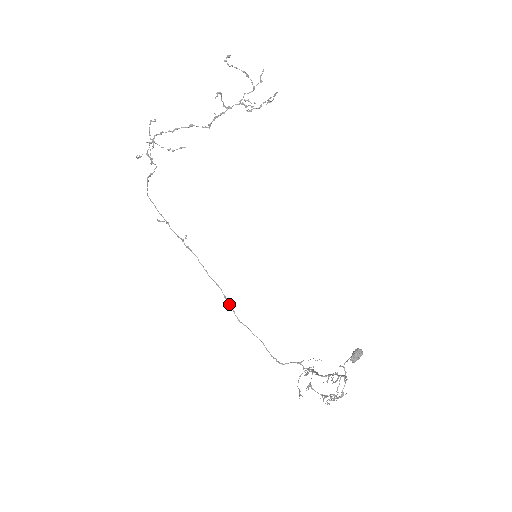
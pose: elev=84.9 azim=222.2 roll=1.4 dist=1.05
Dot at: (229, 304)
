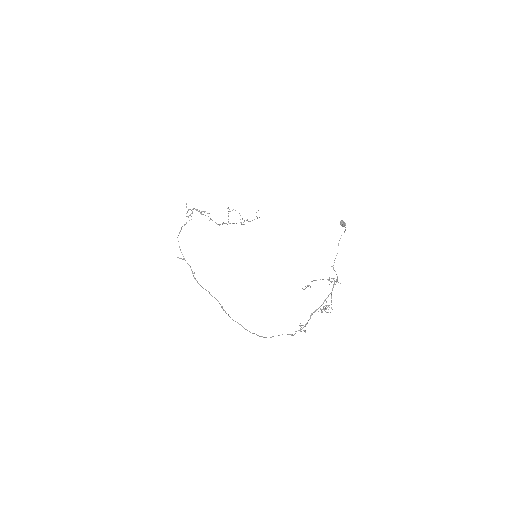
Dot at: (225, 311)
